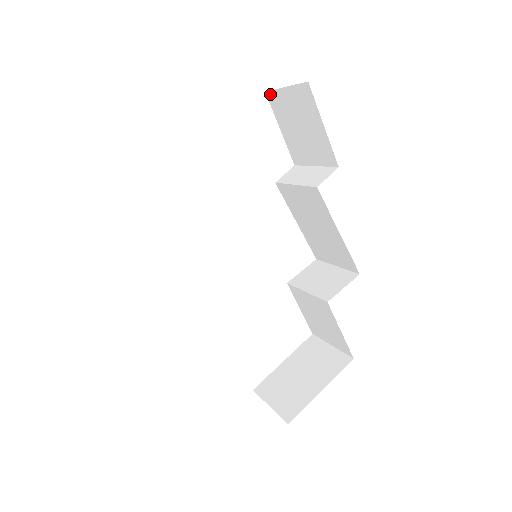
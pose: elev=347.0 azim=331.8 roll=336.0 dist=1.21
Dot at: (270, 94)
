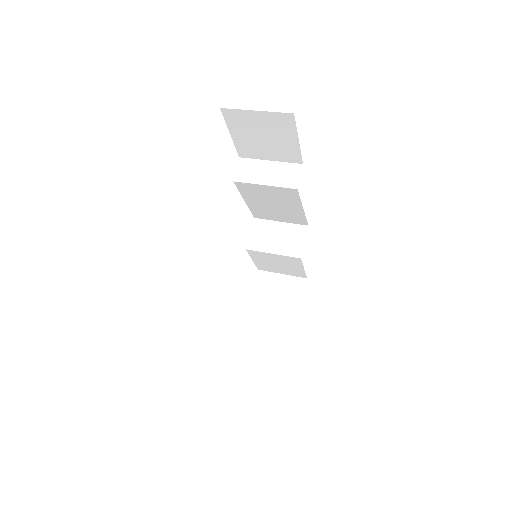
Dot at: (228, 111)
